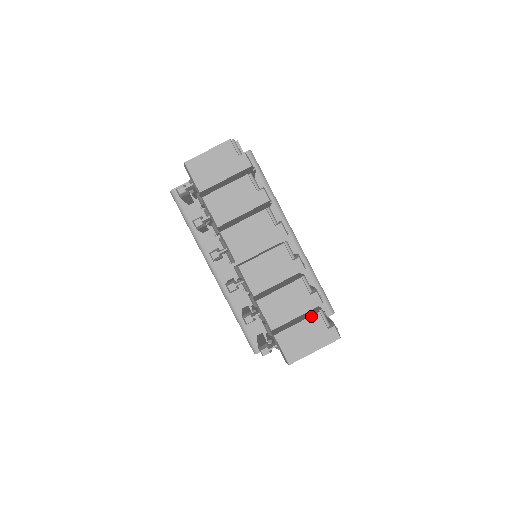
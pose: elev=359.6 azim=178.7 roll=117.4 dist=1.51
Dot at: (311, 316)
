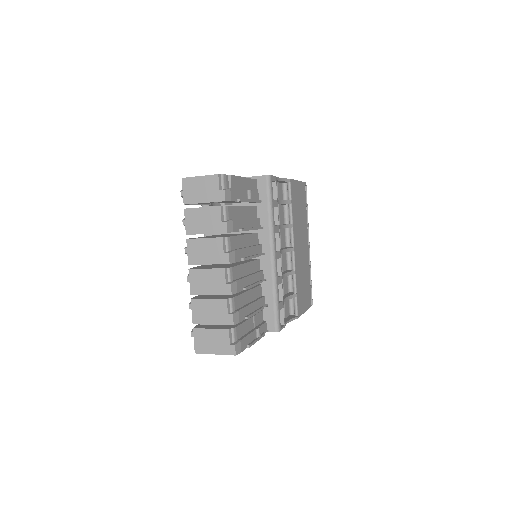
Dot at: (222, 329)
